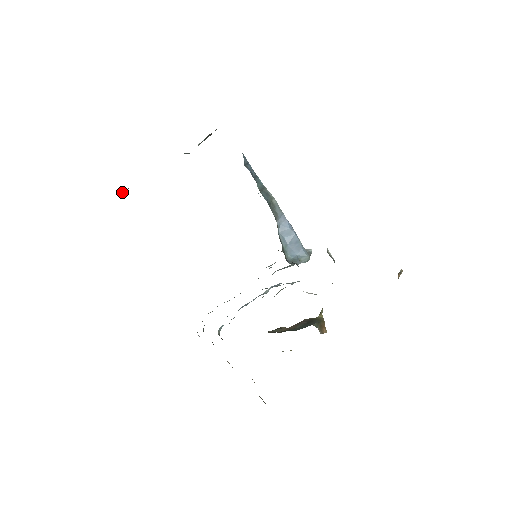
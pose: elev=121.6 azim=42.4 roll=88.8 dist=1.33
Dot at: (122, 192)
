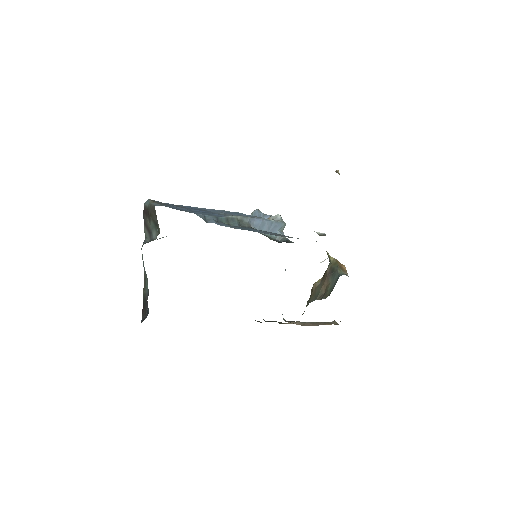
Dot at: (144, 312)
